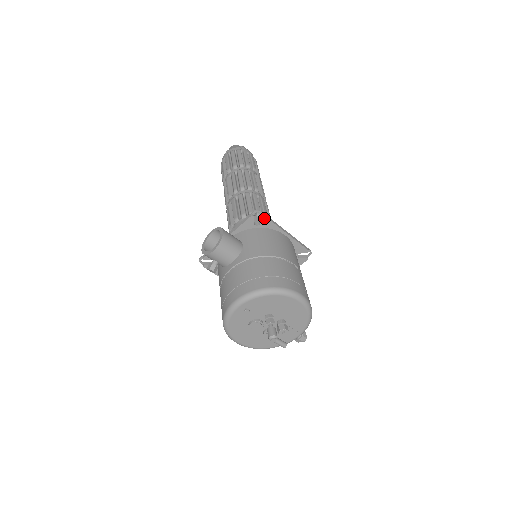
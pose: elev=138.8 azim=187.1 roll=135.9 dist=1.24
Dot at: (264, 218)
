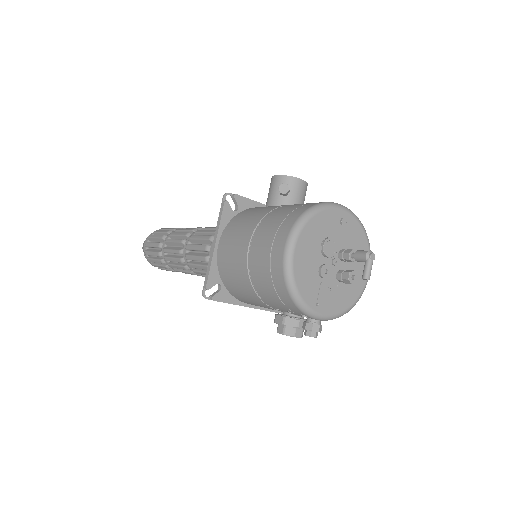
Dot at: occluded
